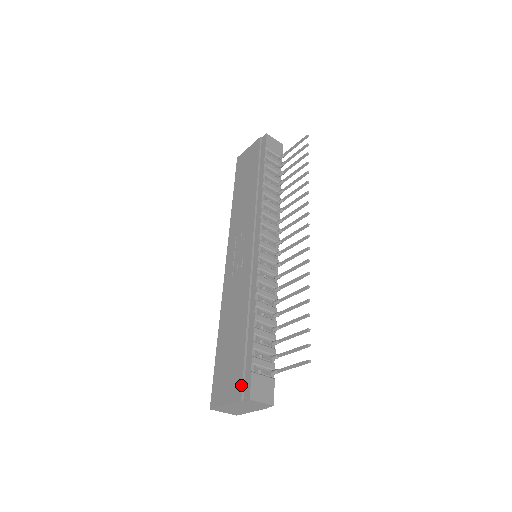
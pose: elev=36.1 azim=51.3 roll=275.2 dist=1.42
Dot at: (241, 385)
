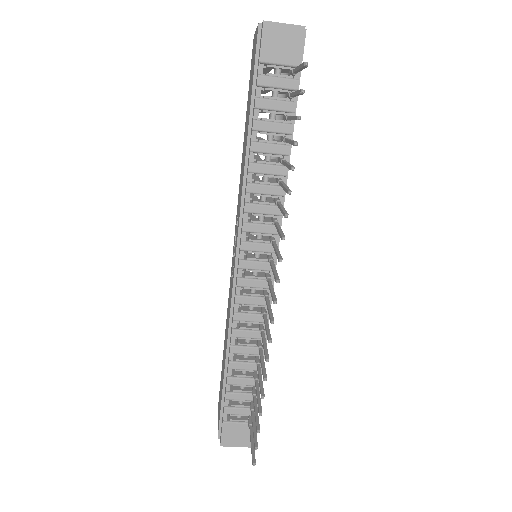
Dot at: occluded
